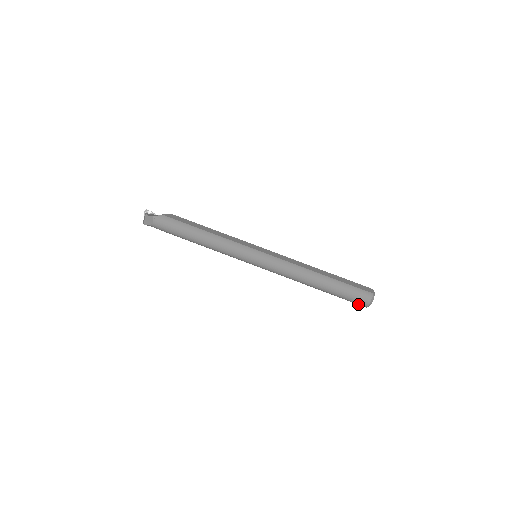
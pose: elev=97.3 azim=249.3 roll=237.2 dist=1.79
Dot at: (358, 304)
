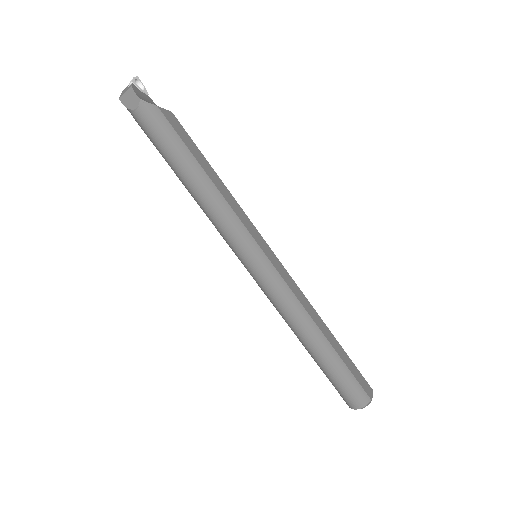
Dot at: (343, 398)
